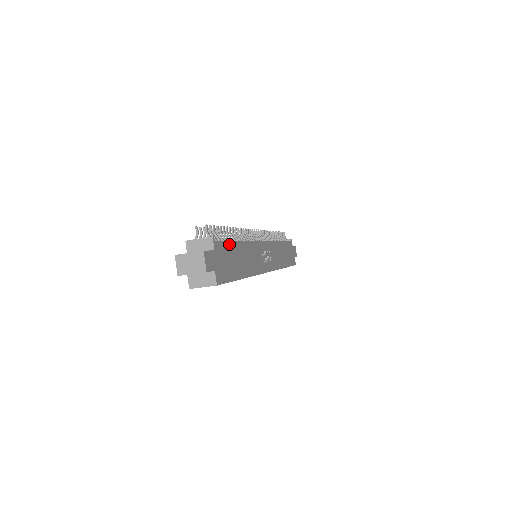
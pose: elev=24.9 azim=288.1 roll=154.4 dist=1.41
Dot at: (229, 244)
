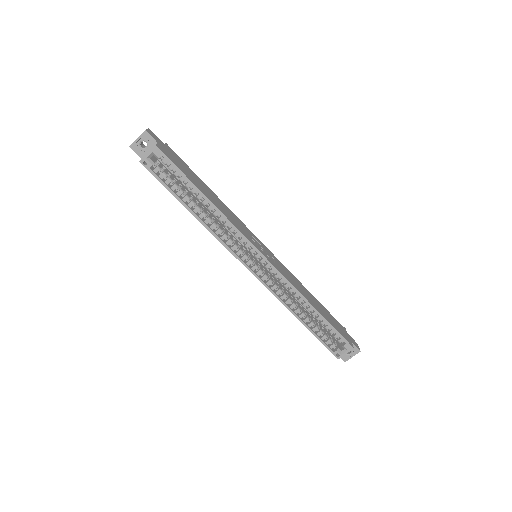
Dot at: (190, 170)
